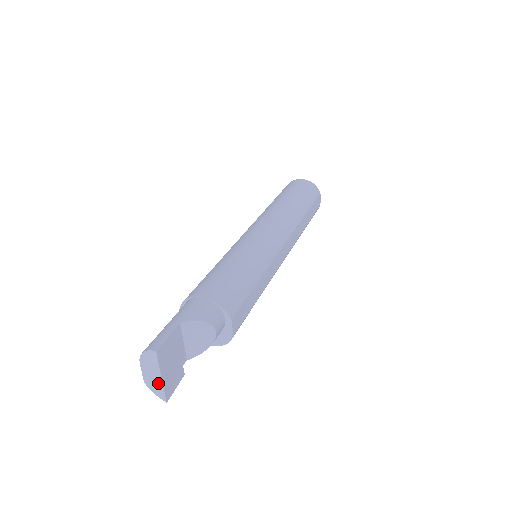
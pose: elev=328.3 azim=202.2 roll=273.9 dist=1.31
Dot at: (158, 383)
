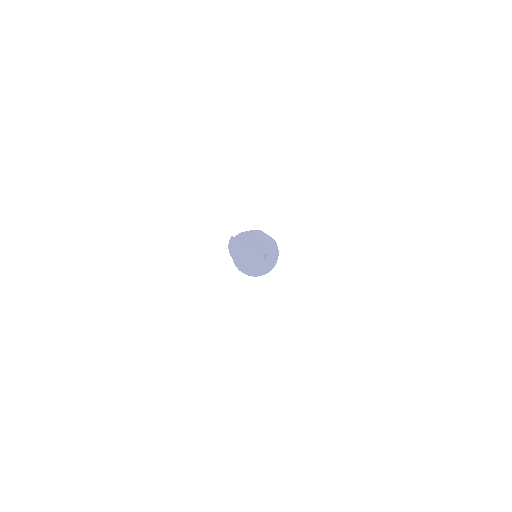
Dot at: (256, 258)
